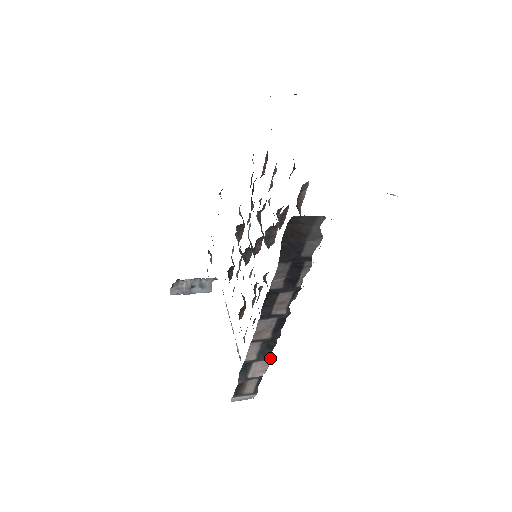
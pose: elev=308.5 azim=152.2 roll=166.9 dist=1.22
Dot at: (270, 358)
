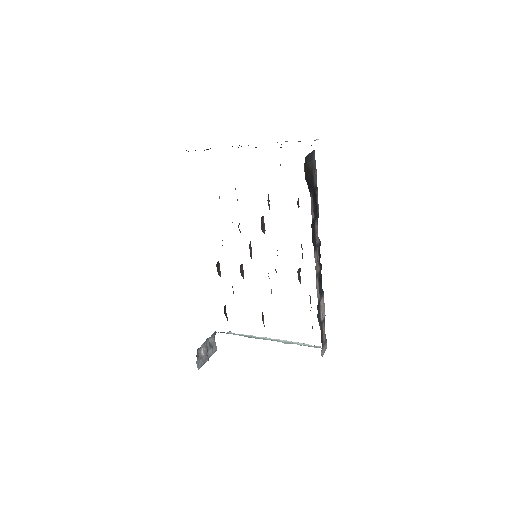
Dot at: (323, 294)
